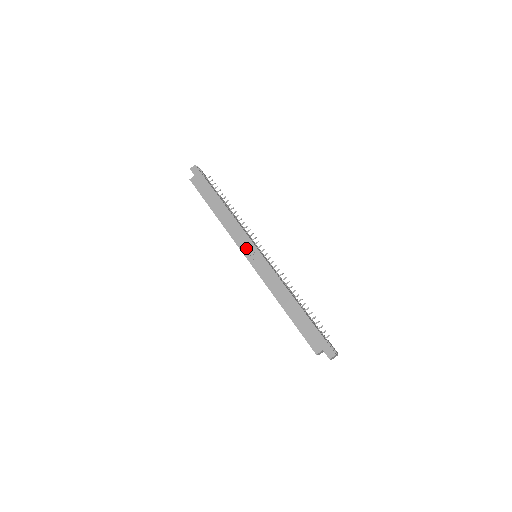
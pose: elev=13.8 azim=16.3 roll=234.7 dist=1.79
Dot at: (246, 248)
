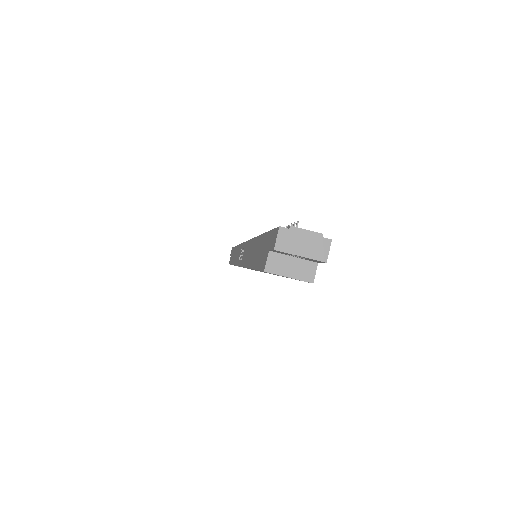
Dot at: occluded
